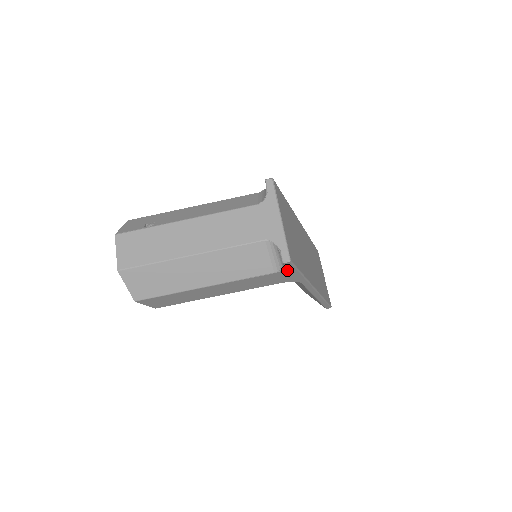
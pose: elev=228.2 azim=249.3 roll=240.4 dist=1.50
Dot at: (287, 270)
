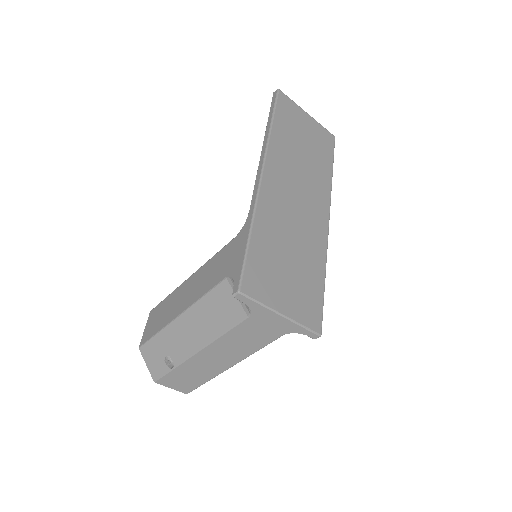
Dot at: occluded
